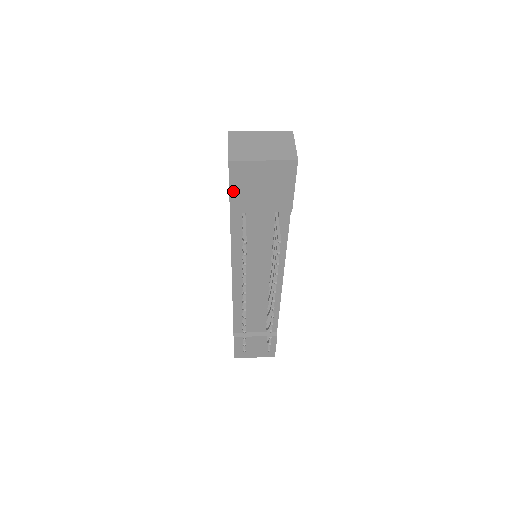
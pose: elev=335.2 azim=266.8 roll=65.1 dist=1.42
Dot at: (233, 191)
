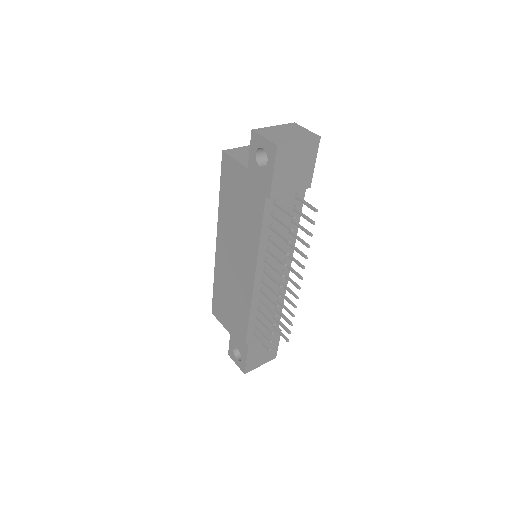
Dot at: (275, 176)
